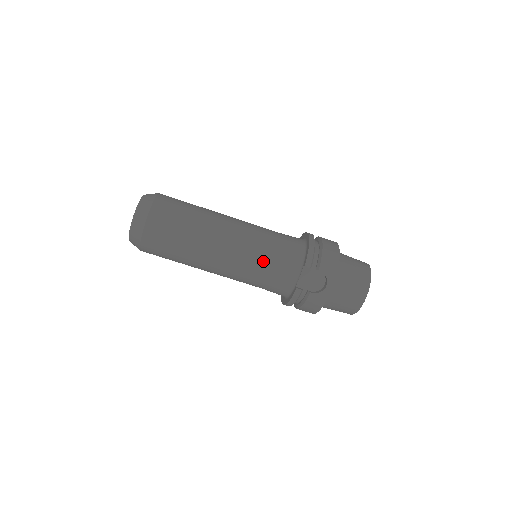
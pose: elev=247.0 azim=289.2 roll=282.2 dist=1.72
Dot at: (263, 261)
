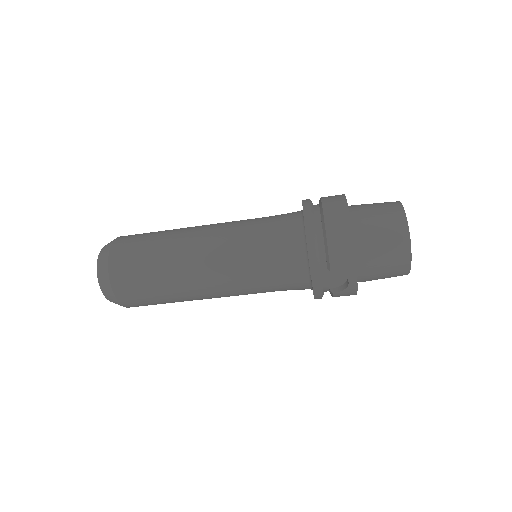
Dot at: (260, 281)
